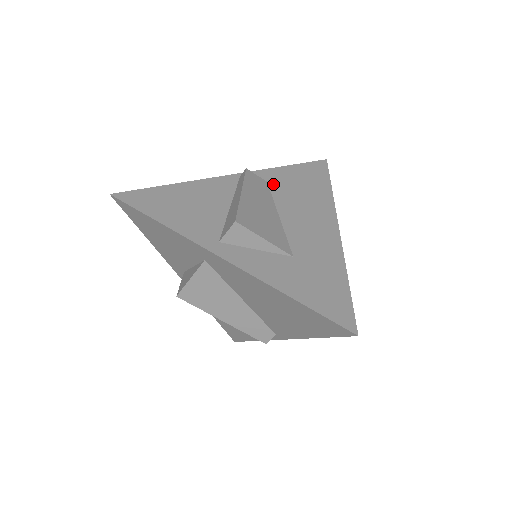
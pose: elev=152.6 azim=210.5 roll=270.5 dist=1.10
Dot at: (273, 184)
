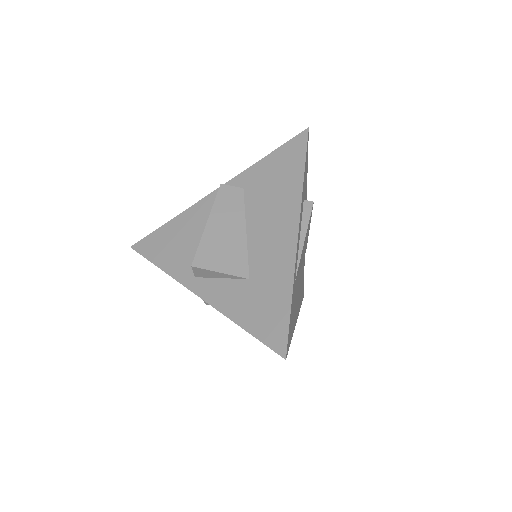
Dot at: (248, 189)
